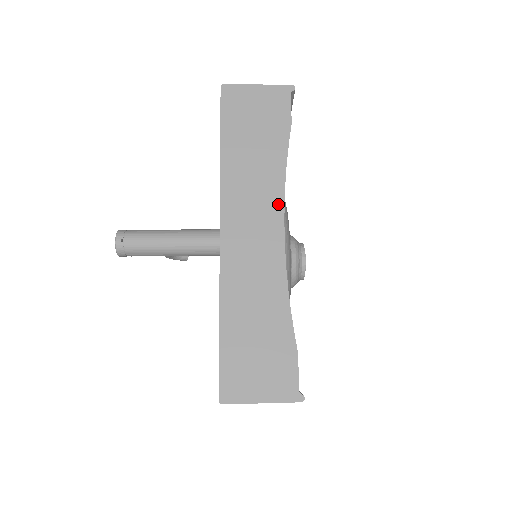
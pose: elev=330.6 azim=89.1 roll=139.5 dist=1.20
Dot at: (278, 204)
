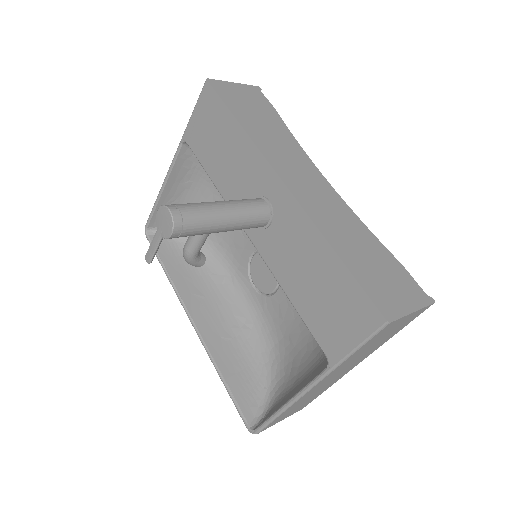
Dot at: (307, 160)
